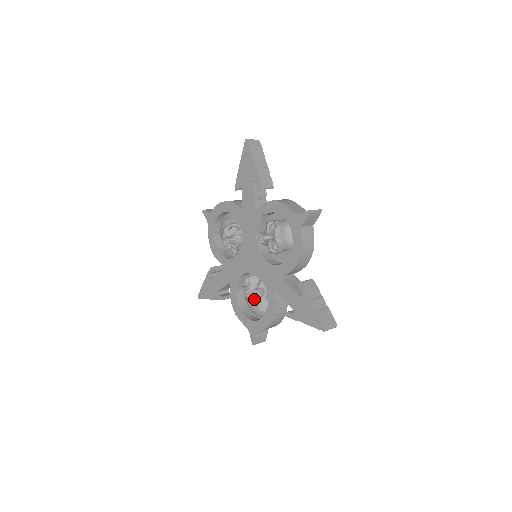
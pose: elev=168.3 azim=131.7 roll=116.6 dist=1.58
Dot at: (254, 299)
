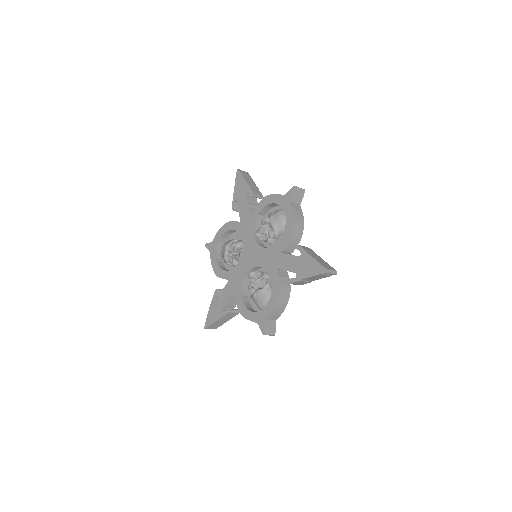
Dot at: (259, 288)
